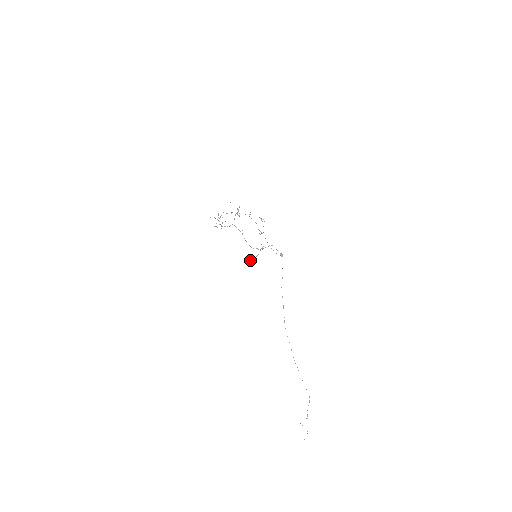
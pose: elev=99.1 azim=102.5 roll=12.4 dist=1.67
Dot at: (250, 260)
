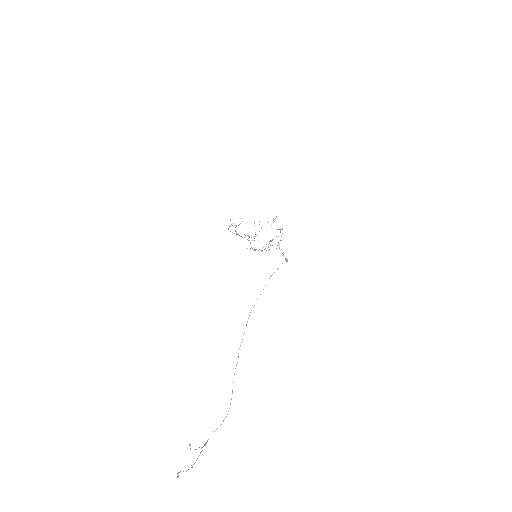
Dot at: (250, 248)
